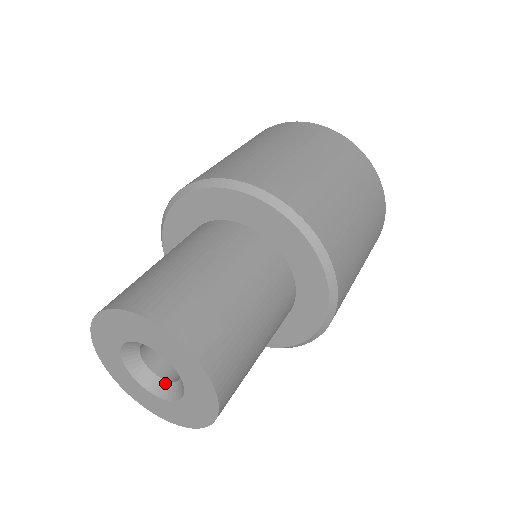
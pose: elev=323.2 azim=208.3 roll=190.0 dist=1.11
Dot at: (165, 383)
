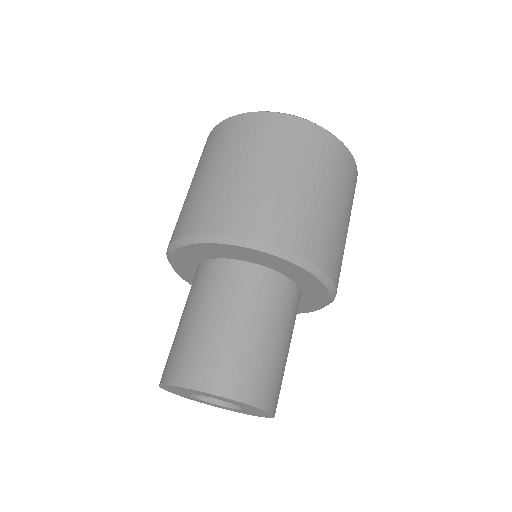
Dot at: occluded
